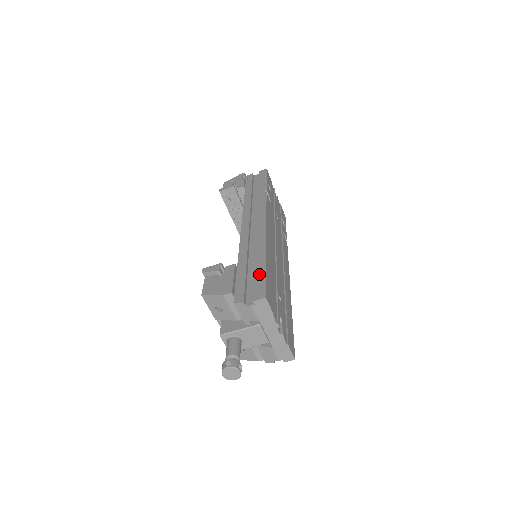
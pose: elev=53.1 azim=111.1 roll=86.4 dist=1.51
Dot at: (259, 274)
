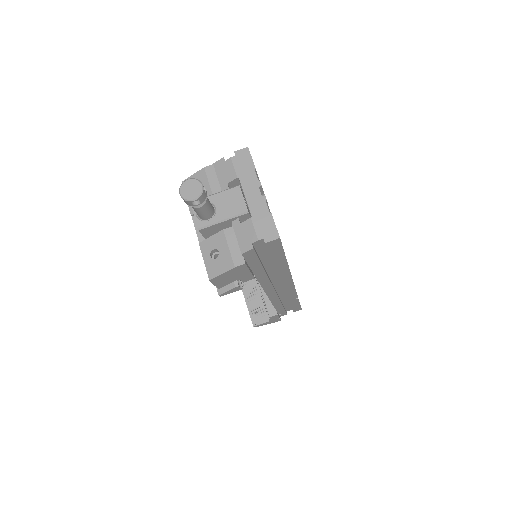
Dot at: occluded
